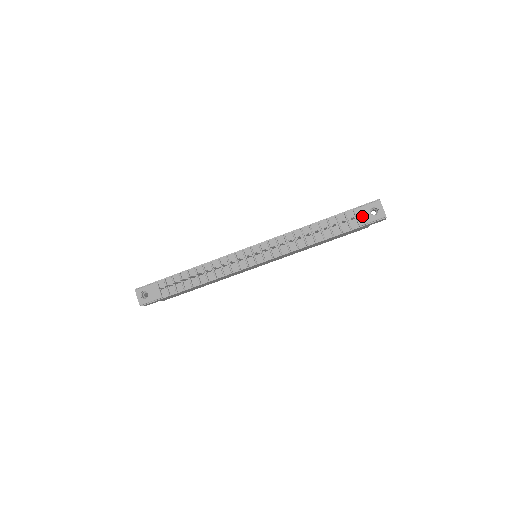
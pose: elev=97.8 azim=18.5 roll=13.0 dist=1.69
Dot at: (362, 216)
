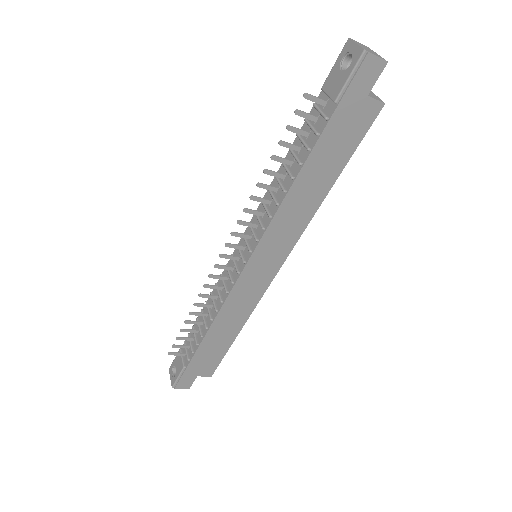
Dot at: (333, 85)
